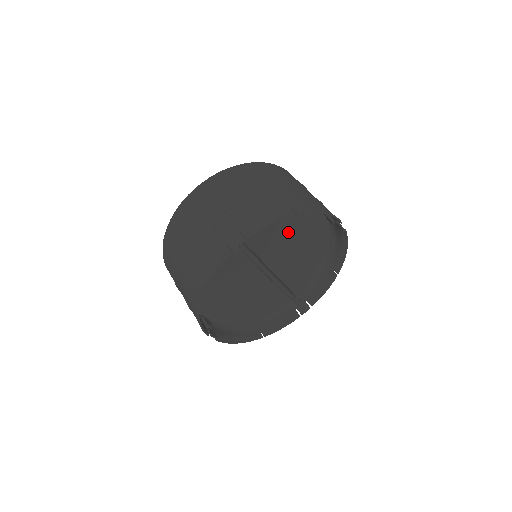
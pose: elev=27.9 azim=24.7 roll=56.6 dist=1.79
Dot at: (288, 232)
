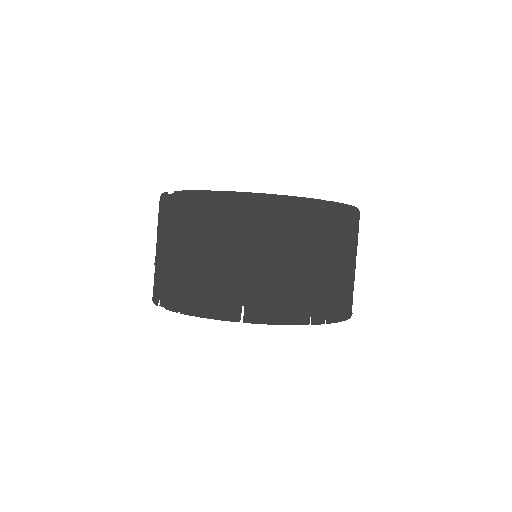
Dot at: occluded
